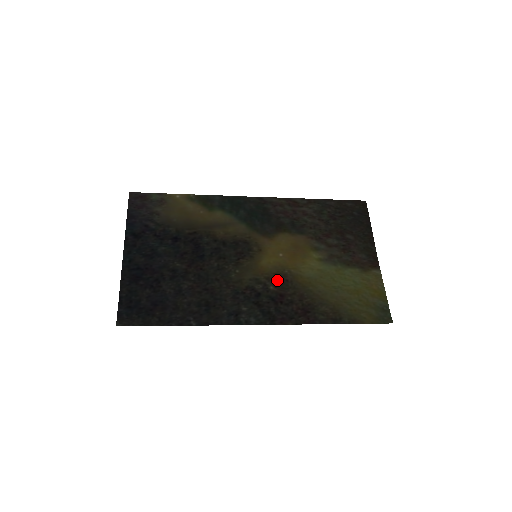
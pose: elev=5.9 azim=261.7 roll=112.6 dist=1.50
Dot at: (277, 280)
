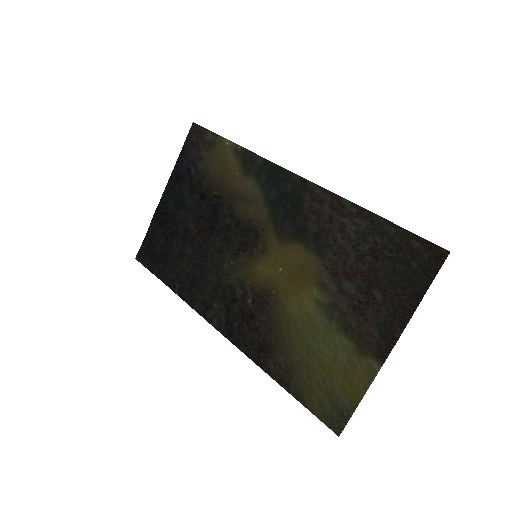
Dot at: (259, 296)
